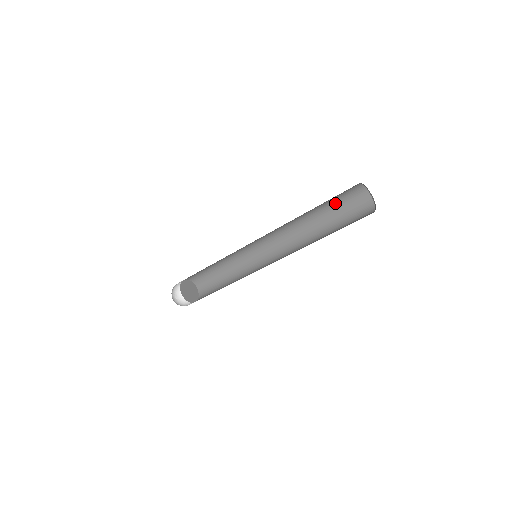
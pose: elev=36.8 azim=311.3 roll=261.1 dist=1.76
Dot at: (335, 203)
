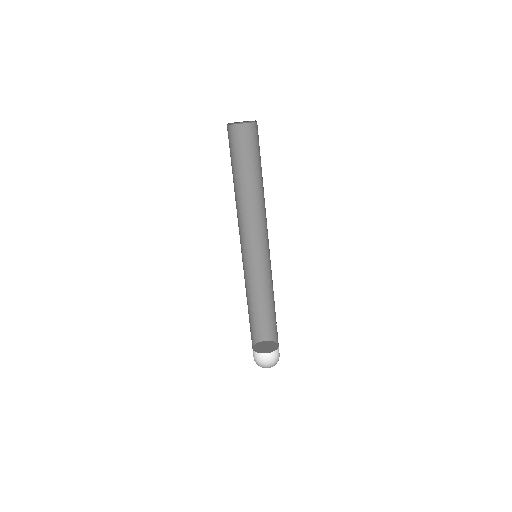
Dot at: (239, 158)
